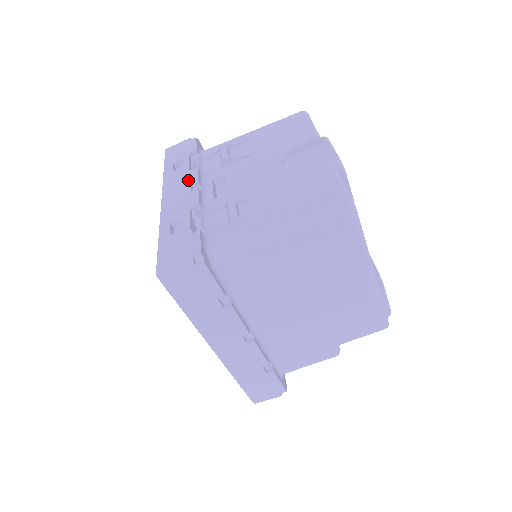
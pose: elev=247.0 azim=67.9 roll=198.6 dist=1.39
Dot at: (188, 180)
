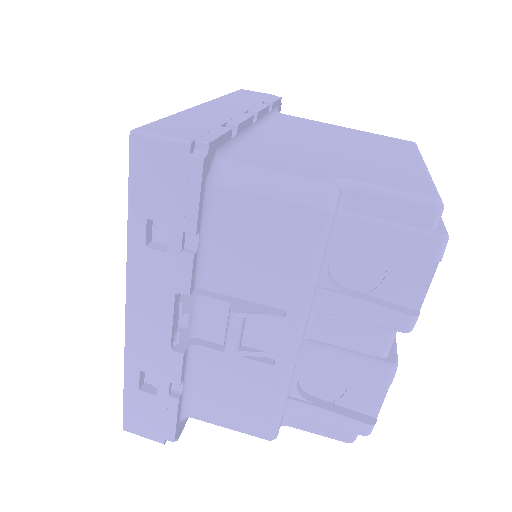
Dot at: occluded
